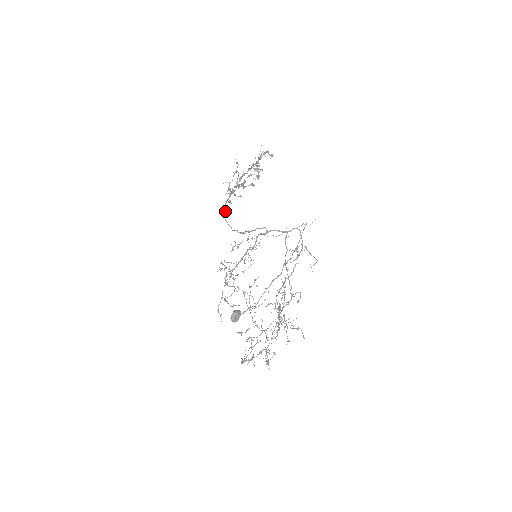
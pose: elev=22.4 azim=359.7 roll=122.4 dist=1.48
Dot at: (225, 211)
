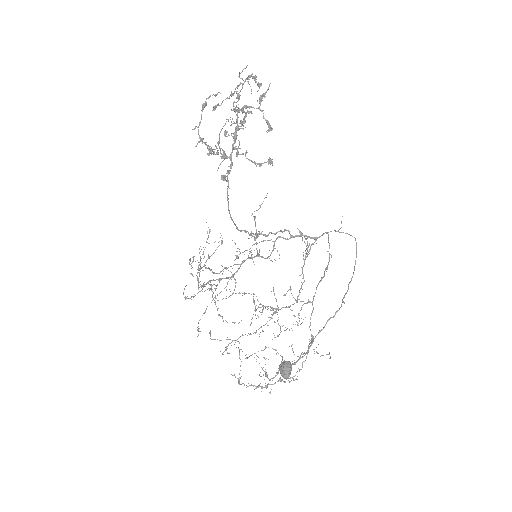
Dot at: (228, 201)
